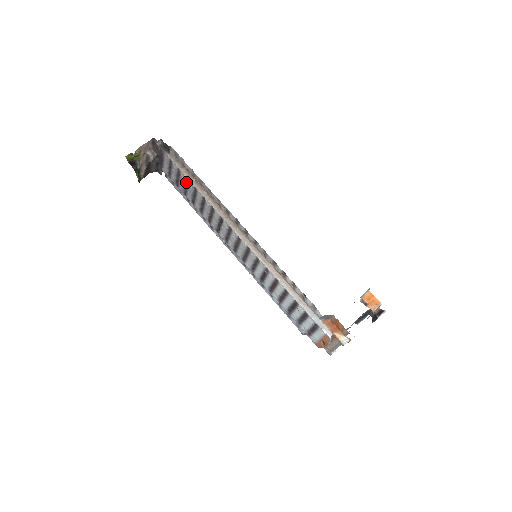
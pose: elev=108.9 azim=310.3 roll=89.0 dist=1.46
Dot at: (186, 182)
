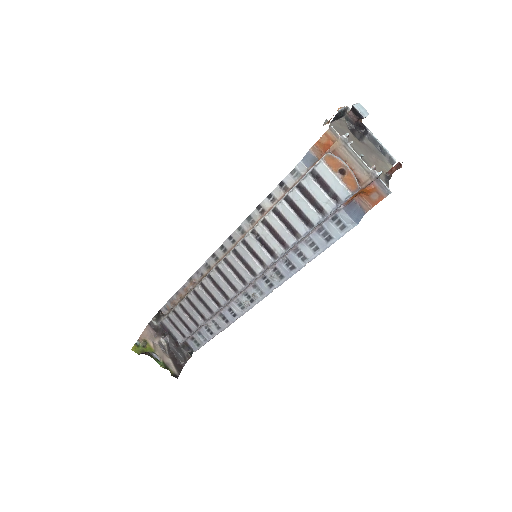
Dot at: (183, 310)
